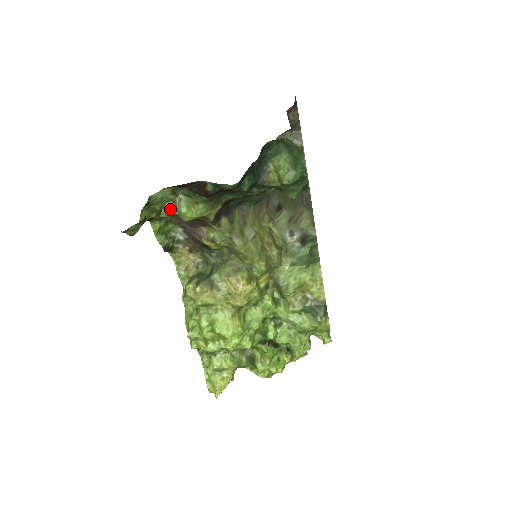
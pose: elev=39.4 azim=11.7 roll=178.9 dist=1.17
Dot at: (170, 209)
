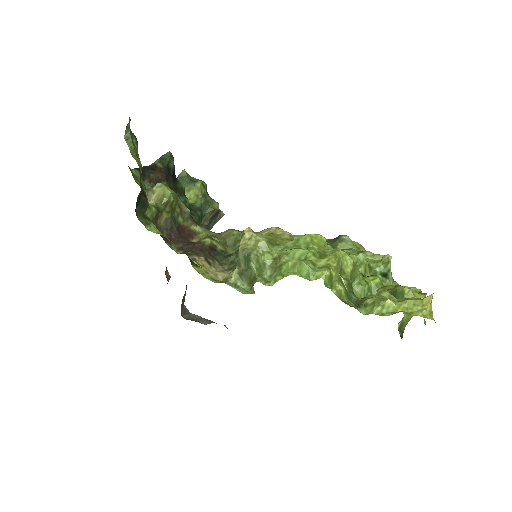
Dot at: occluded
